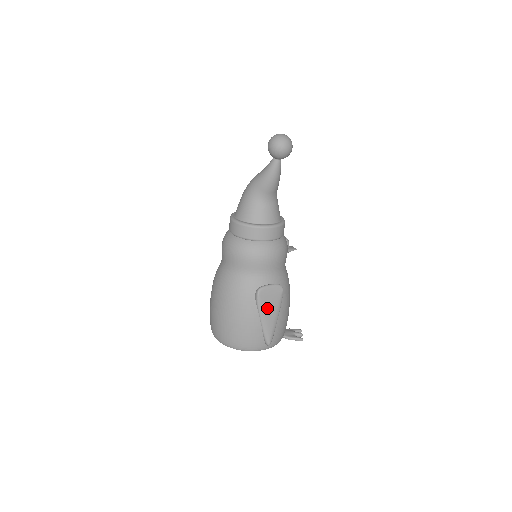
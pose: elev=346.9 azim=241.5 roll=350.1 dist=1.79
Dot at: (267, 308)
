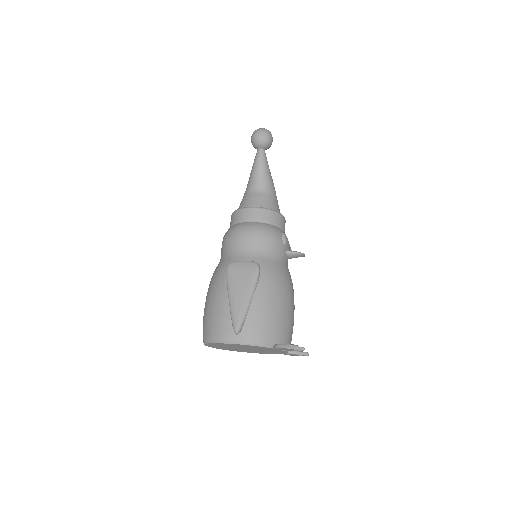
Dot at: (236, 284)
